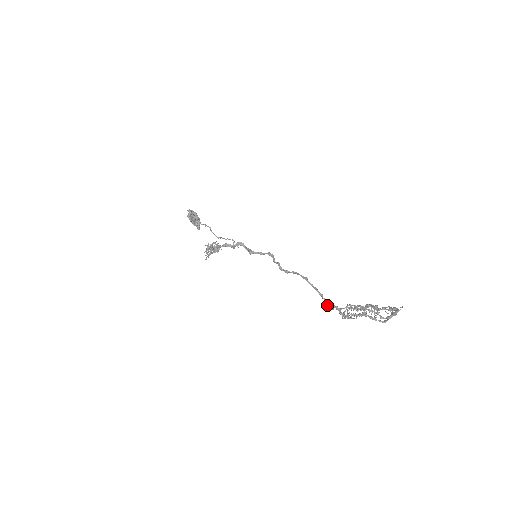
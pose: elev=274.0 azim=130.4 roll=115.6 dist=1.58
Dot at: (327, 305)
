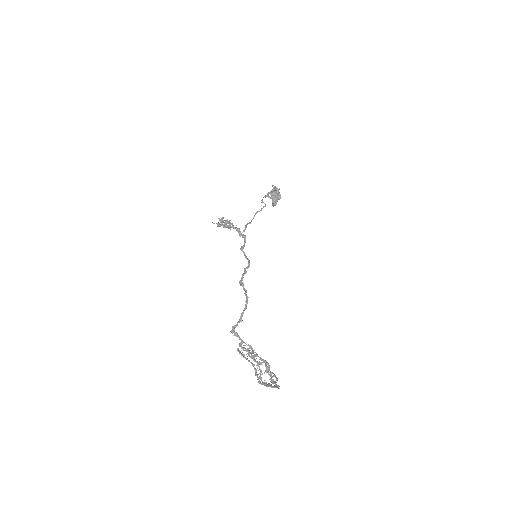
Dot at: (233, 329)
